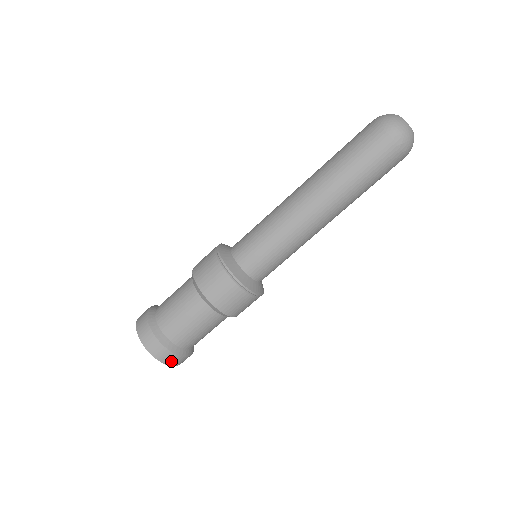
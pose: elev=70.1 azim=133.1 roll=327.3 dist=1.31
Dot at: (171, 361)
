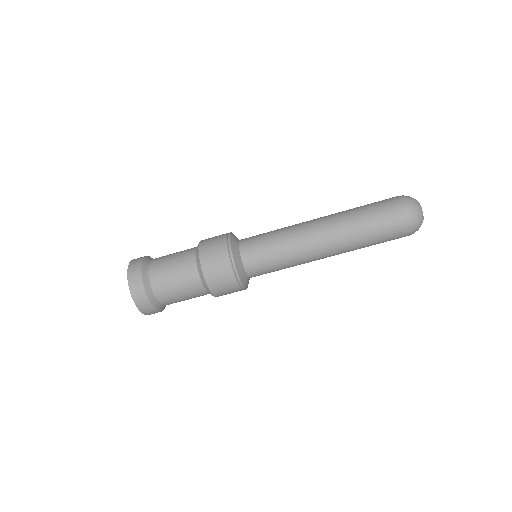
Dot at: (145, 309)
